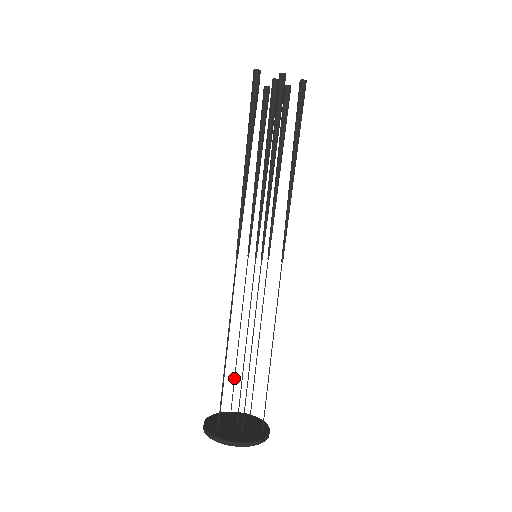
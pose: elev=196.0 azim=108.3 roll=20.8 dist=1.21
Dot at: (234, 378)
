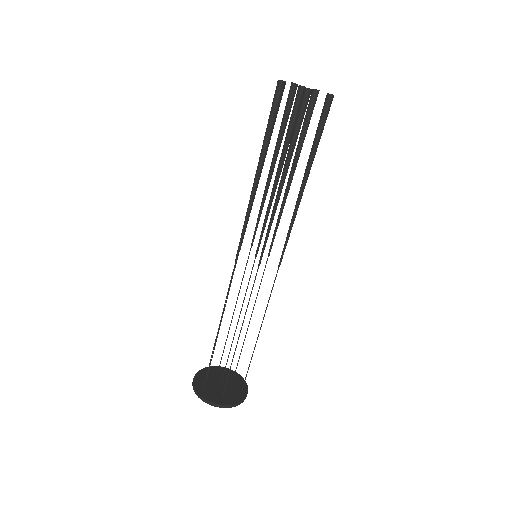
Dot at: (225, 344)
